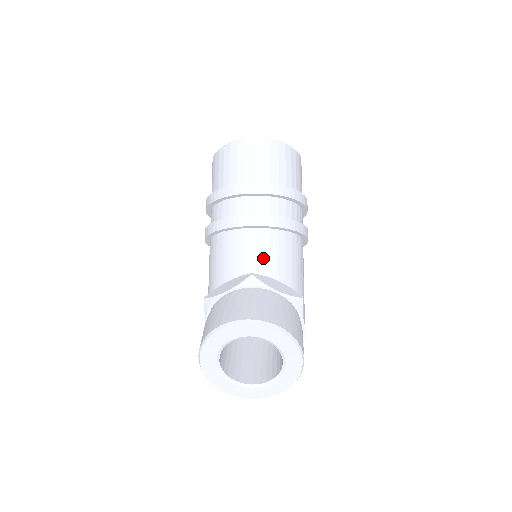
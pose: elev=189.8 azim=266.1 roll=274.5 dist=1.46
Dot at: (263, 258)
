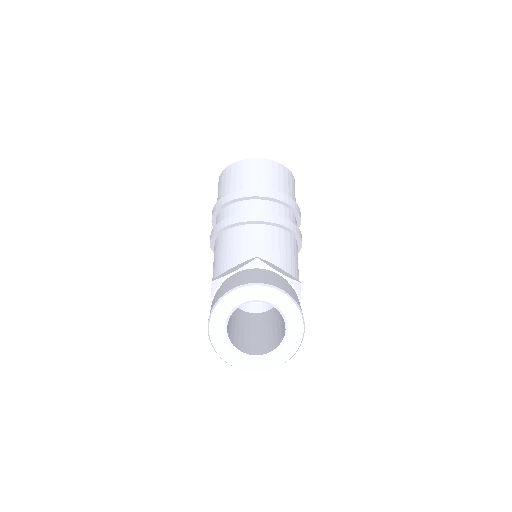
Dot at: (266, 248)
